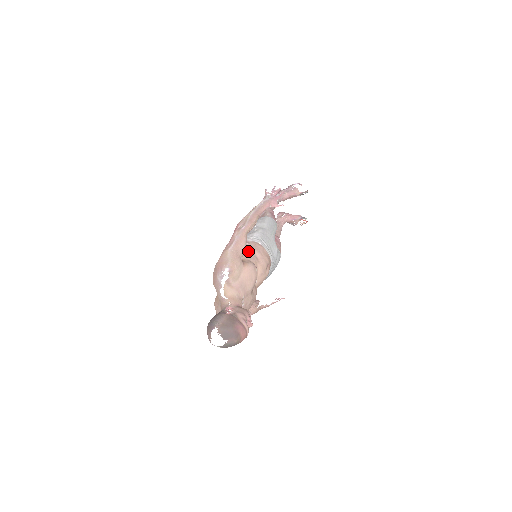
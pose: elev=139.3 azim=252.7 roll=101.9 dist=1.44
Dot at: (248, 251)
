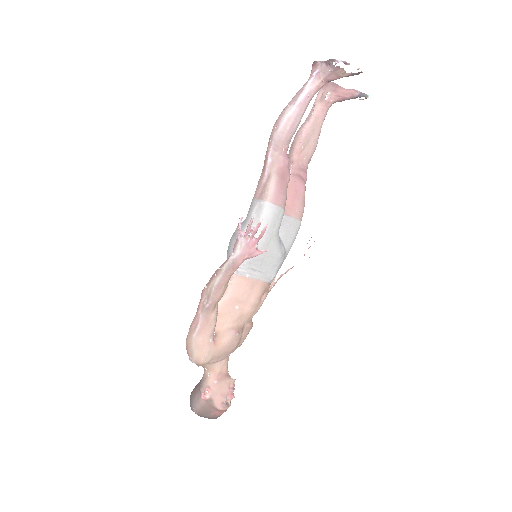
Dot at: (226, 308)
